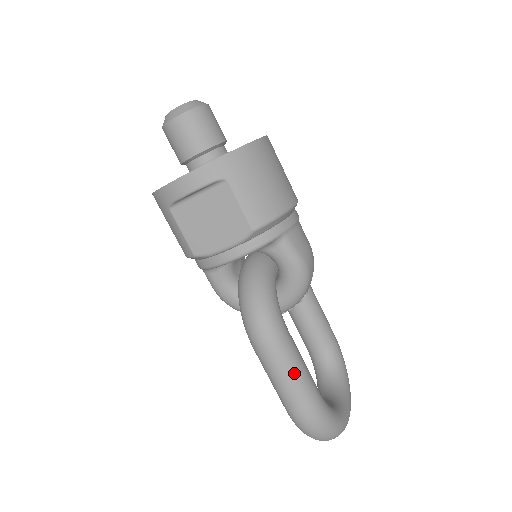
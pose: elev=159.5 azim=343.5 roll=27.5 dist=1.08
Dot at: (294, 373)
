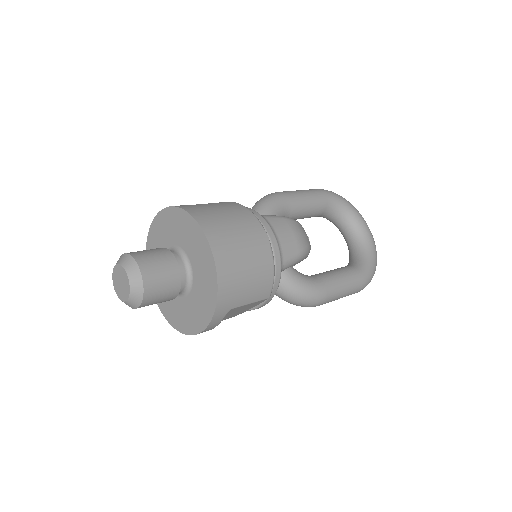
Dot at: (343, 292)
